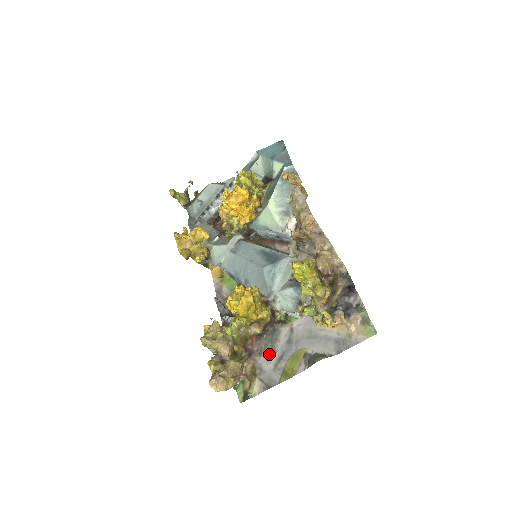
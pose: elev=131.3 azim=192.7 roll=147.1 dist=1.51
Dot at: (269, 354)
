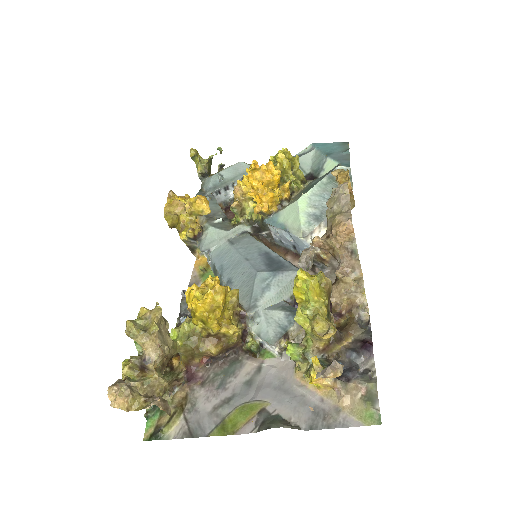
Dot at: (214, 389)
